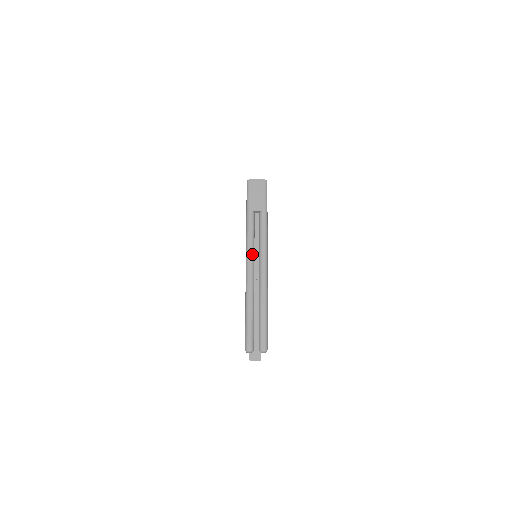
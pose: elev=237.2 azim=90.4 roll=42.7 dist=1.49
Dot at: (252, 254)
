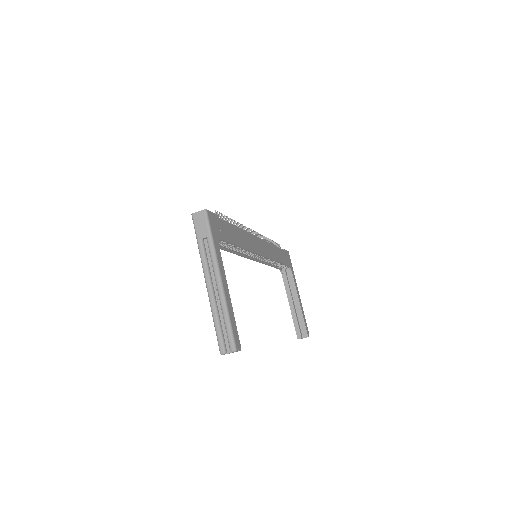
Dot at: (208, 275)
